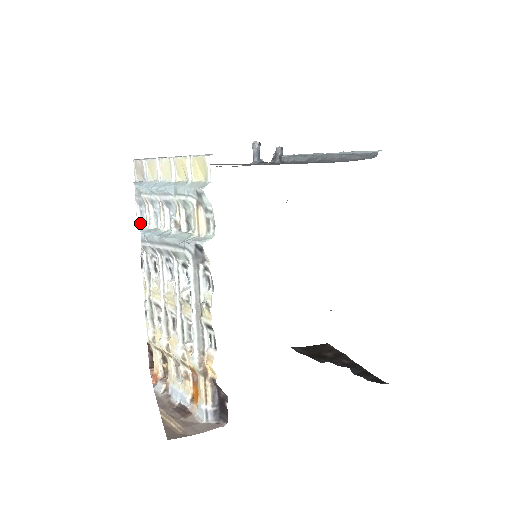
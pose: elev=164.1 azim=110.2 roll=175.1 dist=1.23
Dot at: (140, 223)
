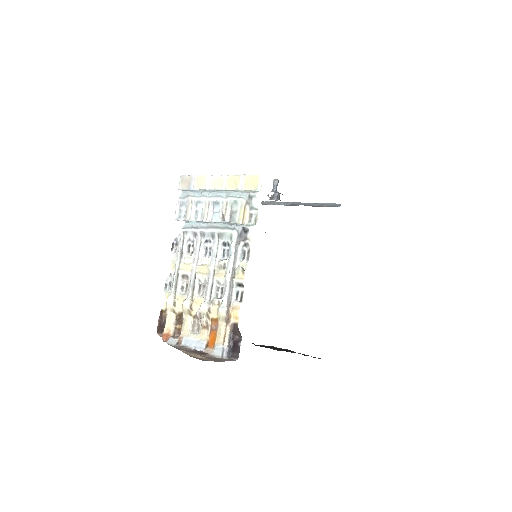
Dot at: (177, 218)
